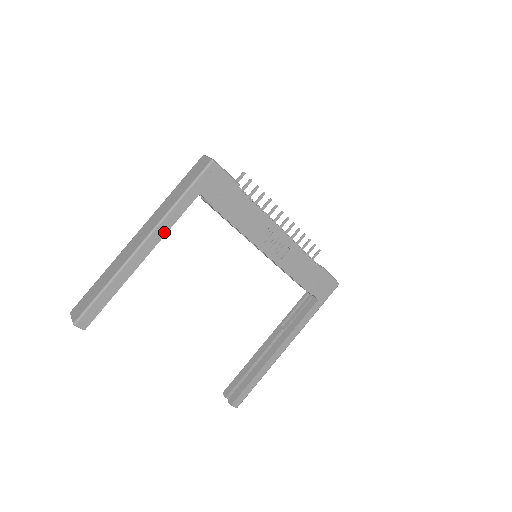
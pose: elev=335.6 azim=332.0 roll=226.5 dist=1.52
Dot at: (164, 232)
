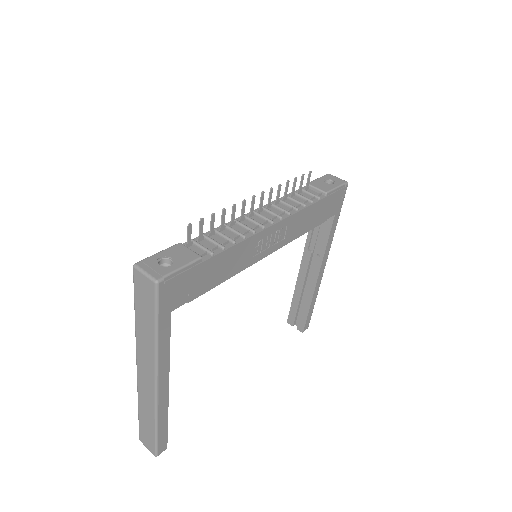
Dot at: (167, 362)
